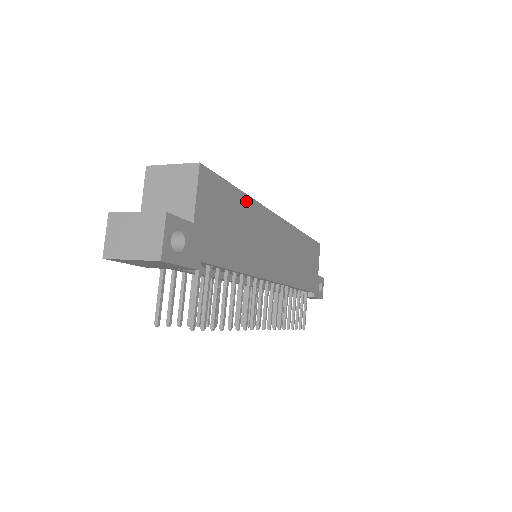
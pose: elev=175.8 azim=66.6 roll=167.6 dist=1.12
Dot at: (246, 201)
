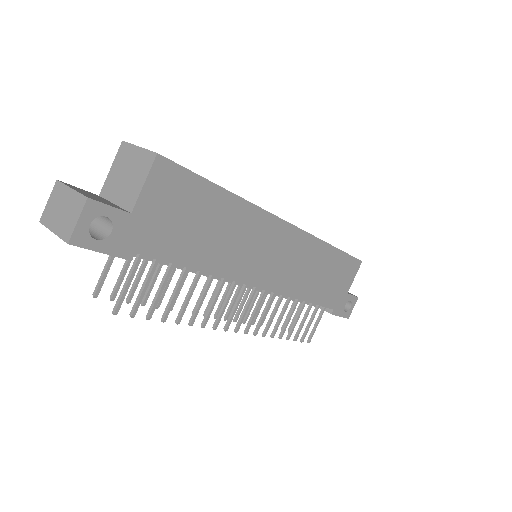
Dot at: (232, 201)
